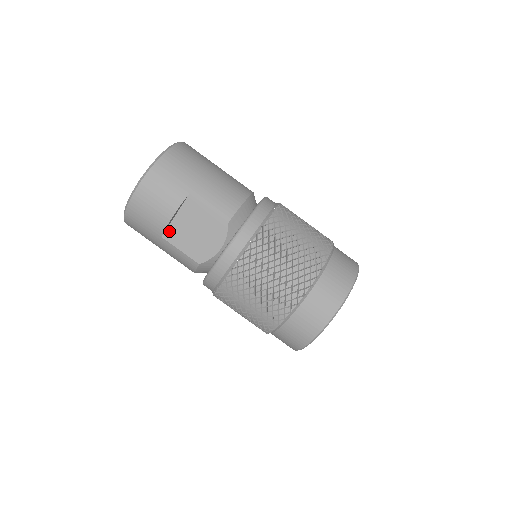
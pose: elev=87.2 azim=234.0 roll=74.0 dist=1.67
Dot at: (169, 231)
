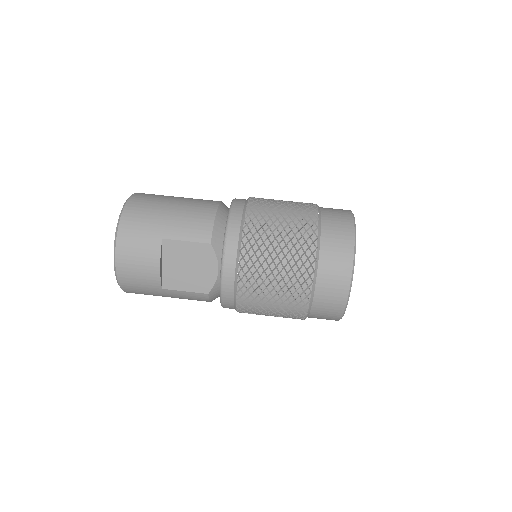
Dot at: (165, 280)
